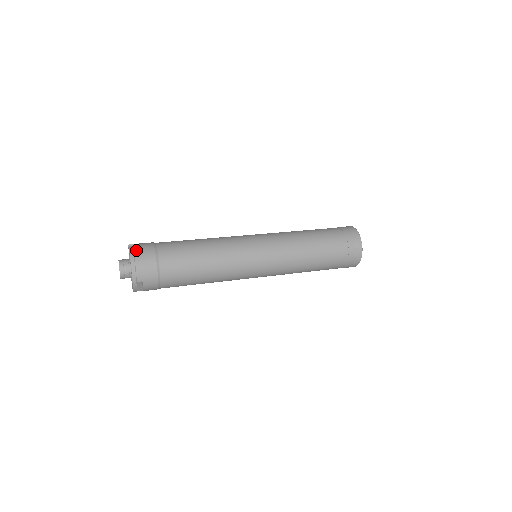
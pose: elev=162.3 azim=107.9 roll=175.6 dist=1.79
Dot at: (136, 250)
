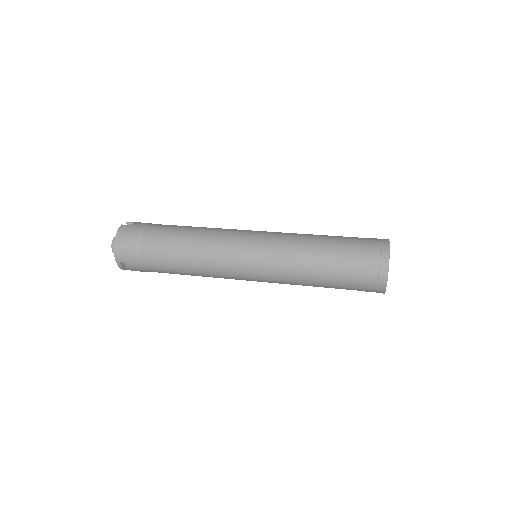
Dot at: (124, 230)
